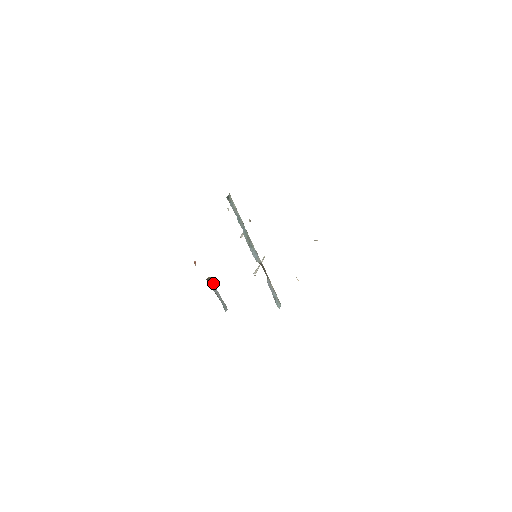
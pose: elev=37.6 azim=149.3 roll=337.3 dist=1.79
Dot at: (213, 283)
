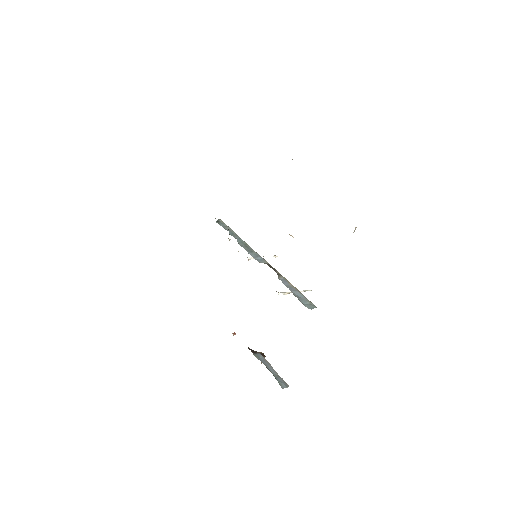
Dot at: (264, 357)
